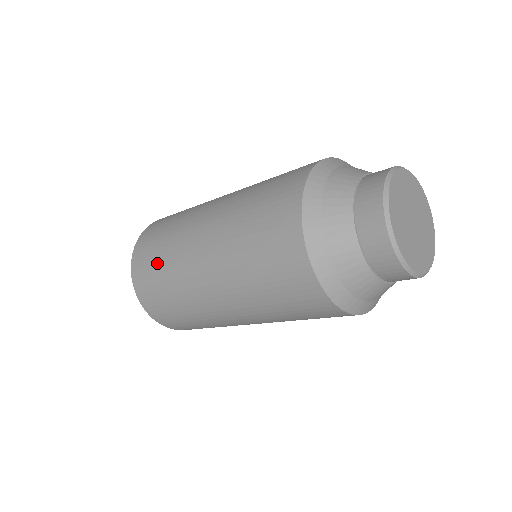
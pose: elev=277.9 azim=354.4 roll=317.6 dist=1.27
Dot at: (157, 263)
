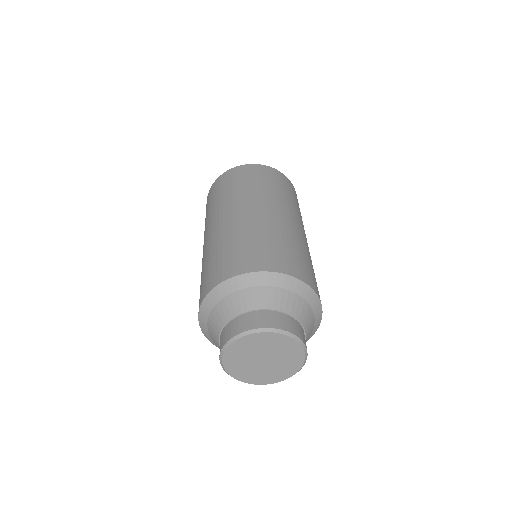
Dot at: occluded
